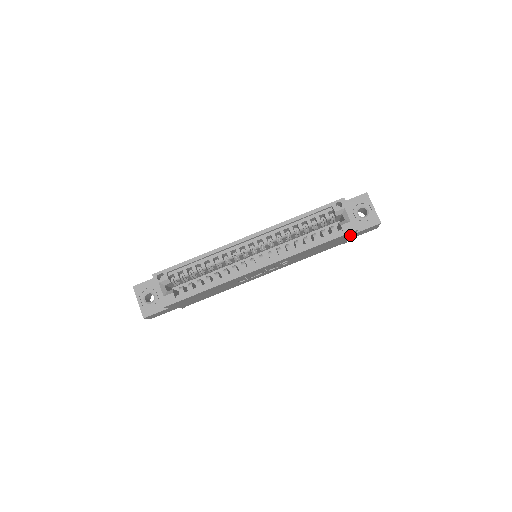
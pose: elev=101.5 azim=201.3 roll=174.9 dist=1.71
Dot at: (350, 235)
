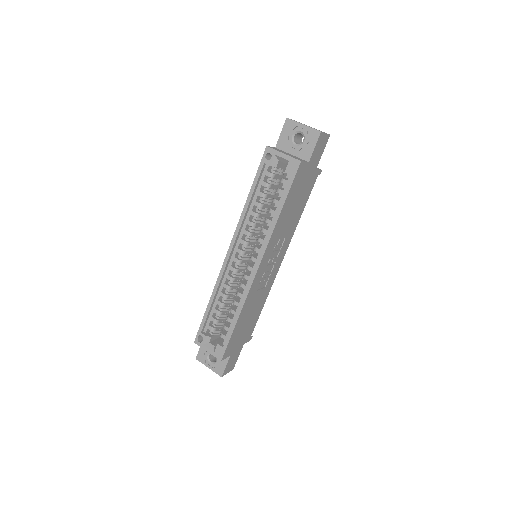
Dot at: (305, 169)
